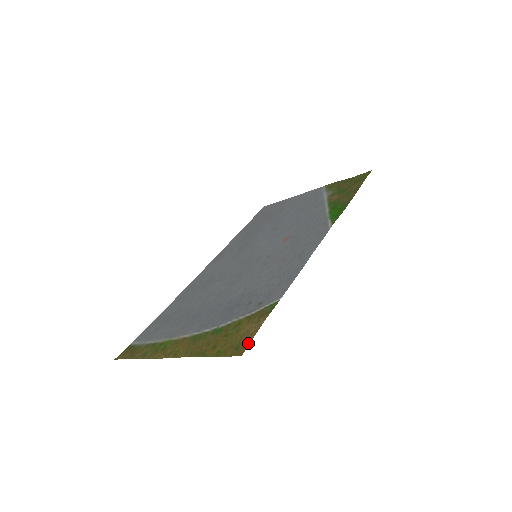
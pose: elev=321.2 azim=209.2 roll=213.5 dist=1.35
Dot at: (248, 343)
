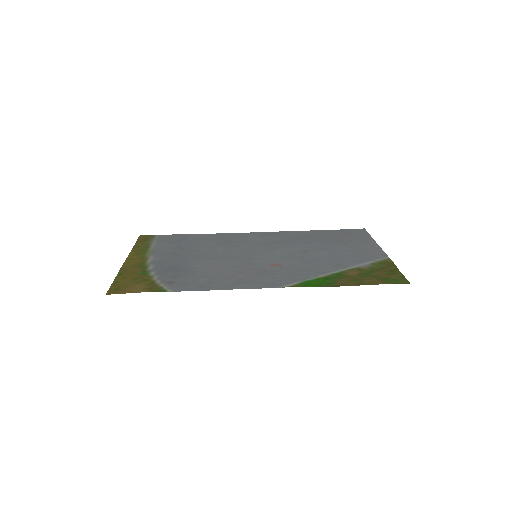
Dot at: (118, 293)
